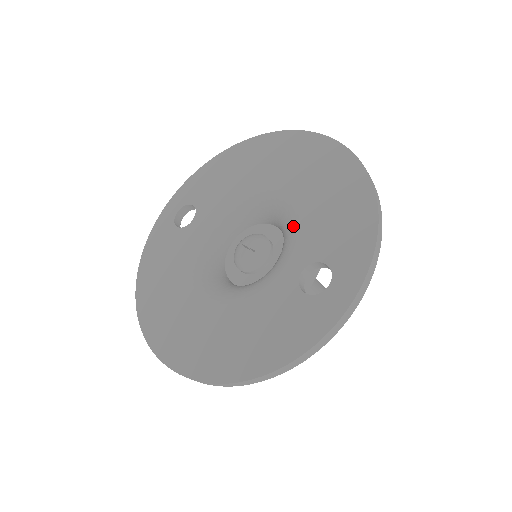
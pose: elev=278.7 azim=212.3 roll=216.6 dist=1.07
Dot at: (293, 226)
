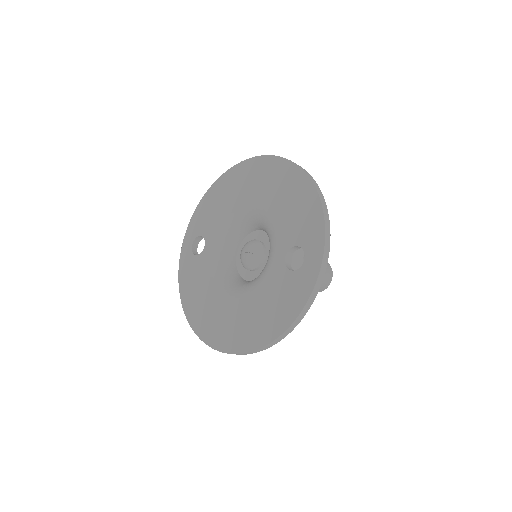
Dot at: (271, 228)
